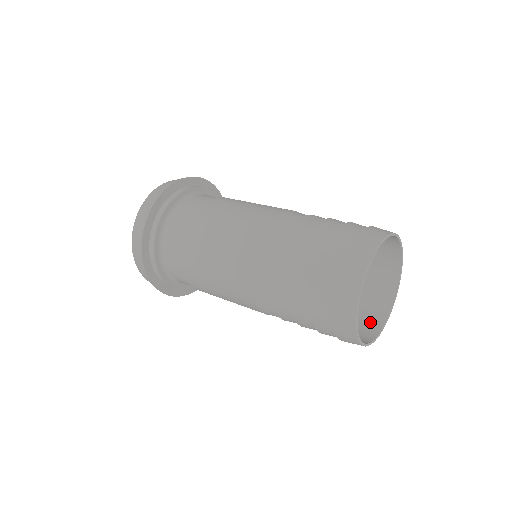
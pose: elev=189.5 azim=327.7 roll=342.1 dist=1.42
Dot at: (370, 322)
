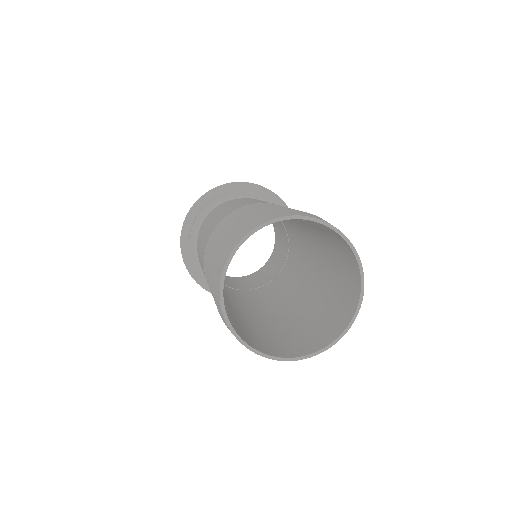
Dot at: (340, 320)
